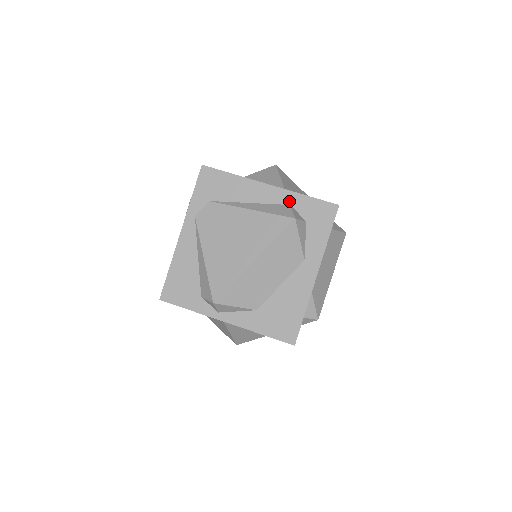
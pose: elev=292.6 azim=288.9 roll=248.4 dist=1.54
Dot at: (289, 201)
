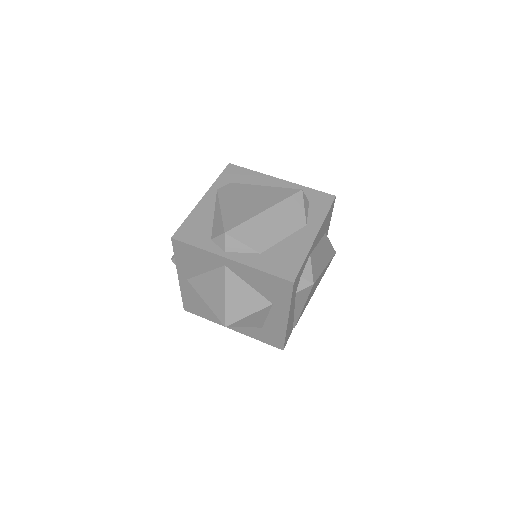
Dot at: occluded
